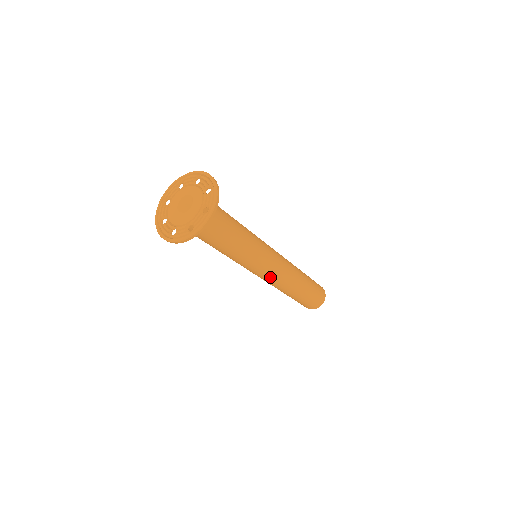
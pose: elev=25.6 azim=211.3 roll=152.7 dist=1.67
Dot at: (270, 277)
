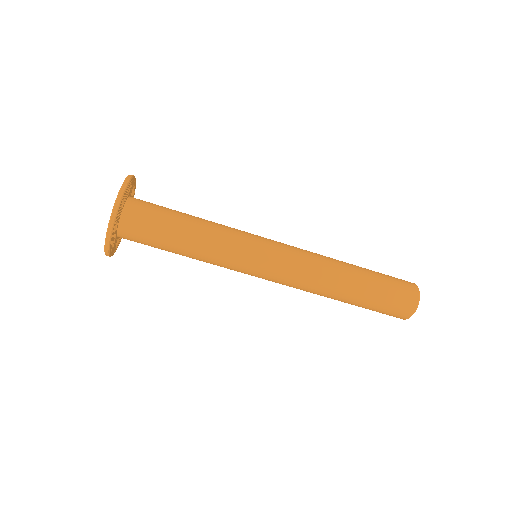
Dot at: (278, 282)
